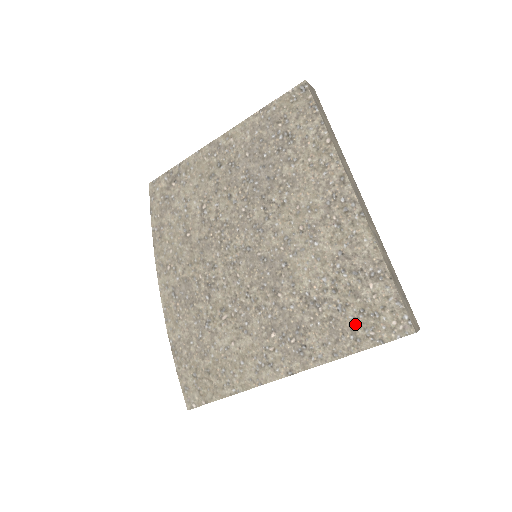
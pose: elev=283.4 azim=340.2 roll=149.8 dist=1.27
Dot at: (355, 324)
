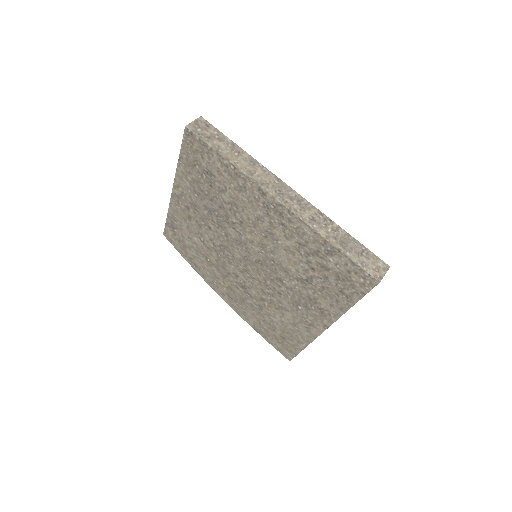
Dot at: (340, 288)
